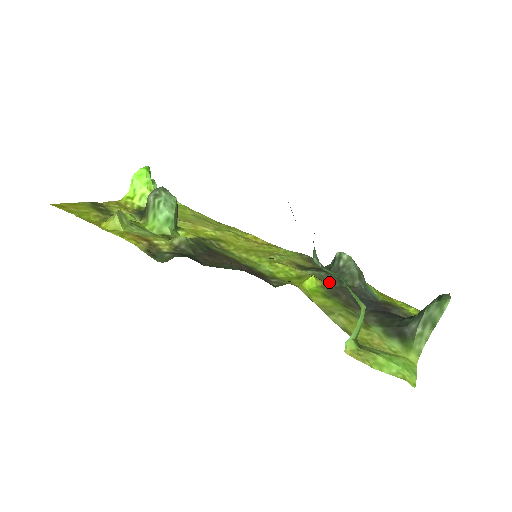
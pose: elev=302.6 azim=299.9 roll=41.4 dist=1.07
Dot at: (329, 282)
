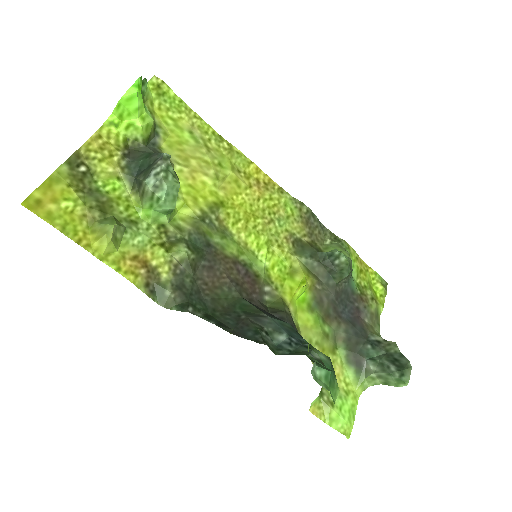
Dot at: (318, 276)
